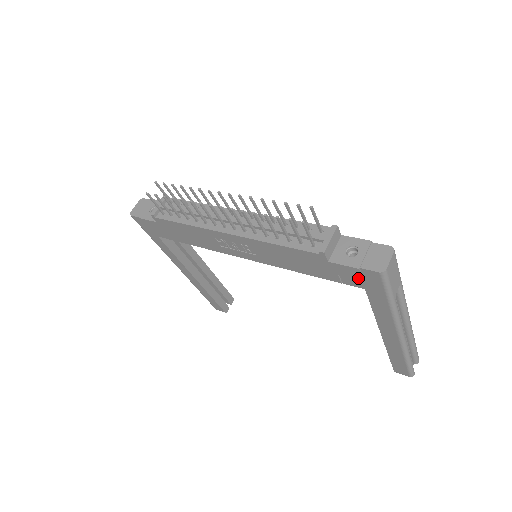
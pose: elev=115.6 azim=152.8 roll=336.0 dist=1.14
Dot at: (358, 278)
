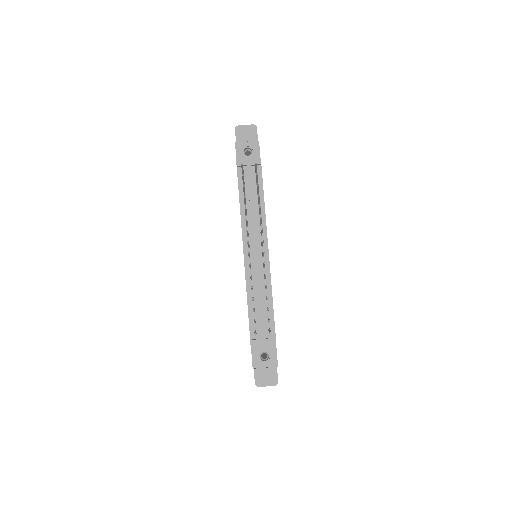
Dot at: occluded
